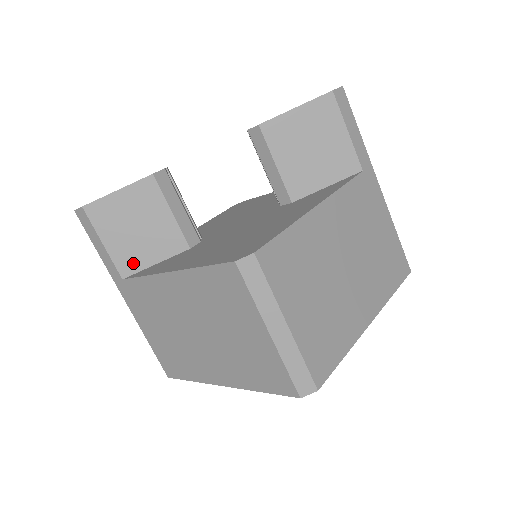
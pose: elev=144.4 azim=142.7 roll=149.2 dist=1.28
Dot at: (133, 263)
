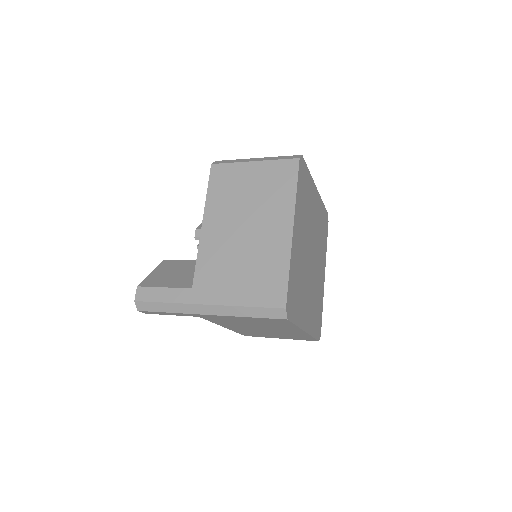
Dot at: (190, 281)
